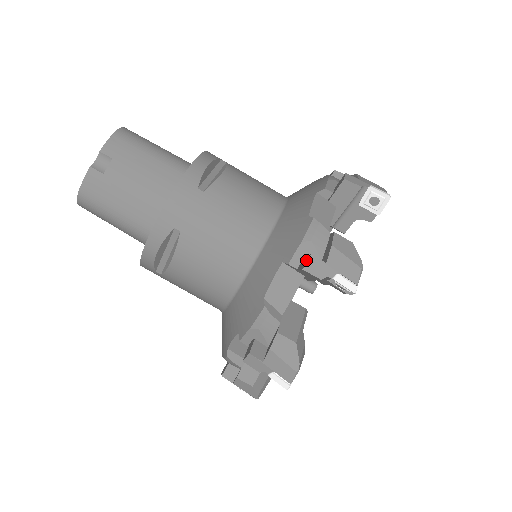
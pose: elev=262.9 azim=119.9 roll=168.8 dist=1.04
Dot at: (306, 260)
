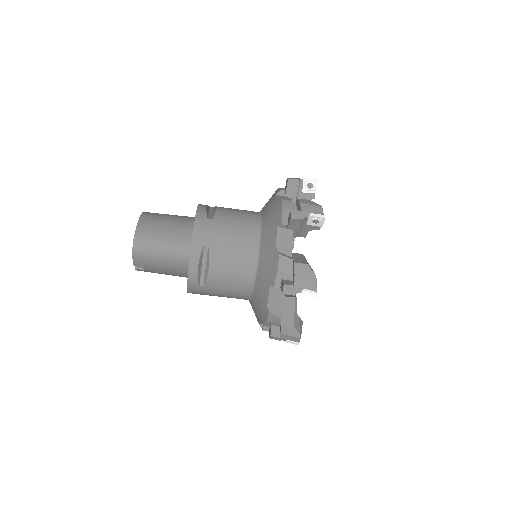
Dot at: (270, 334)
